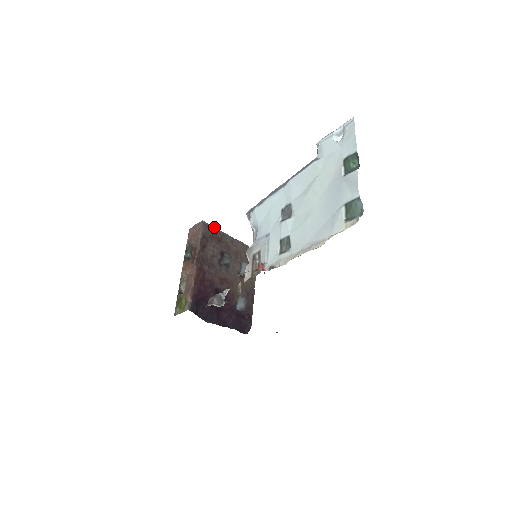
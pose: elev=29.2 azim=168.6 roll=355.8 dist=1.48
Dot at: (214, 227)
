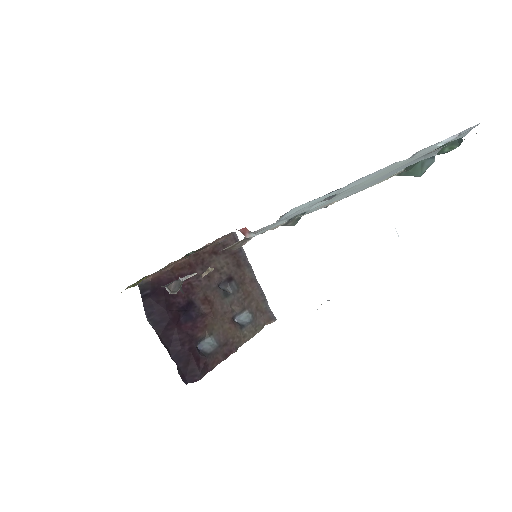
Dot at: (243, 249)
